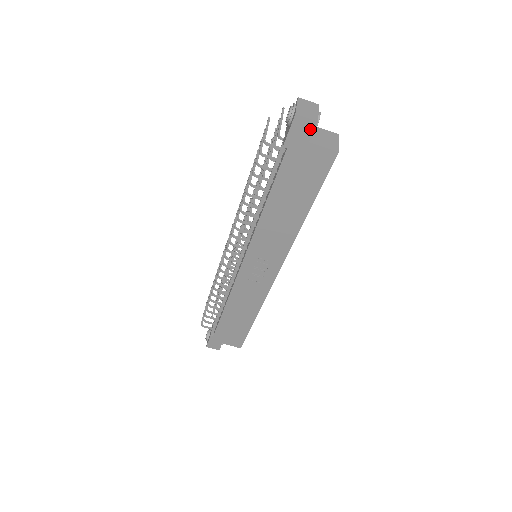
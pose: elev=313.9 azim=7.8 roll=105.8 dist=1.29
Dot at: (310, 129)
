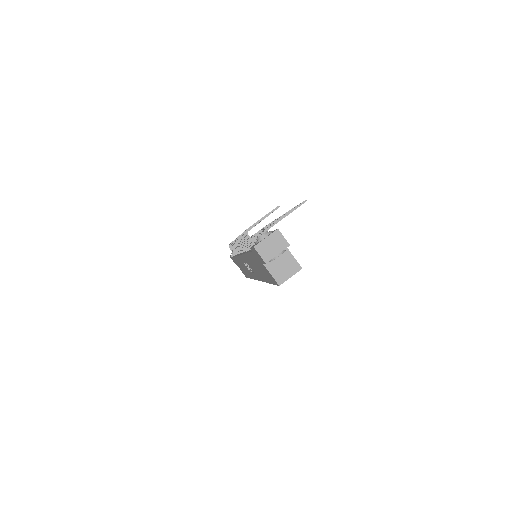
Dot at: (262, 261)
